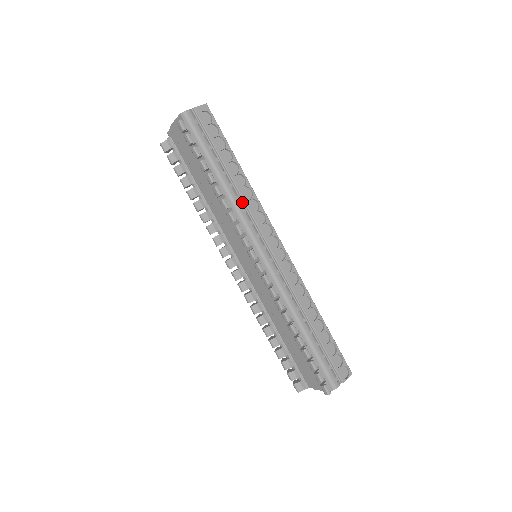
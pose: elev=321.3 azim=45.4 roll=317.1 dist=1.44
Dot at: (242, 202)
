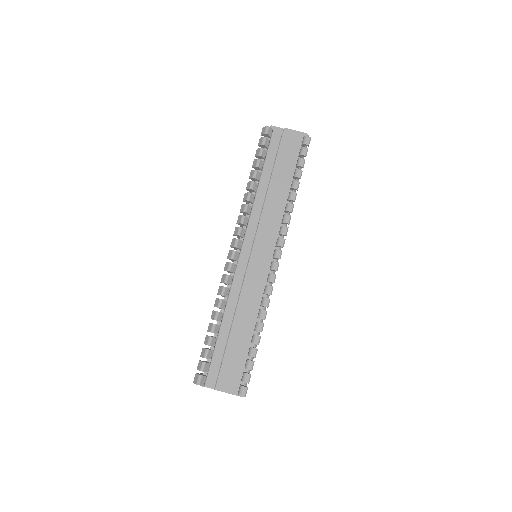
Dot at: occluded
